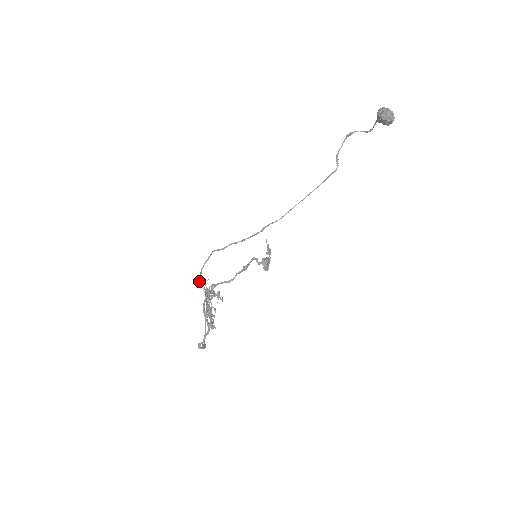
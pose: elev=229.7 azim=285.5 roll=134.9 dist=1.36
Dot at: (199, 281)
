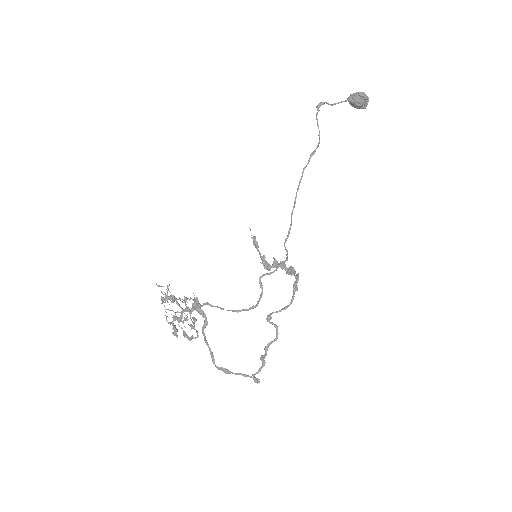
Dot at: (211, 305)
